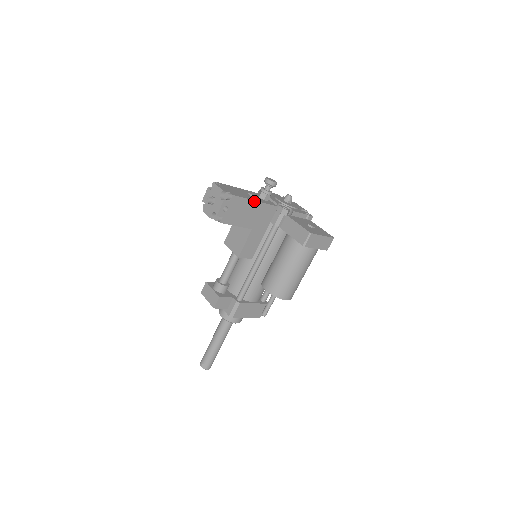
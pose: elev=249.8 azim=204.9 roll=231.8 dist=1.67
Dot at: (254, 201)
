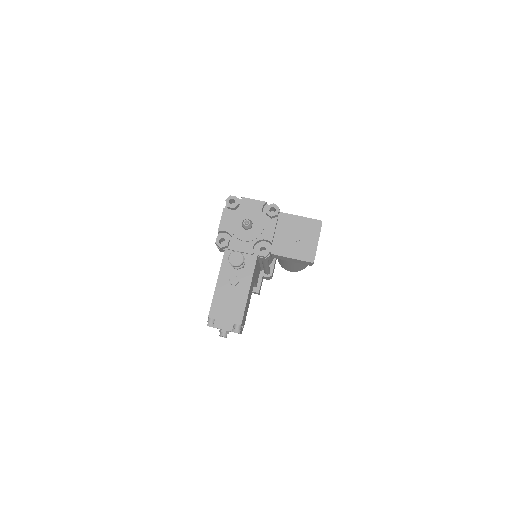
Dot at: (248, 293)
